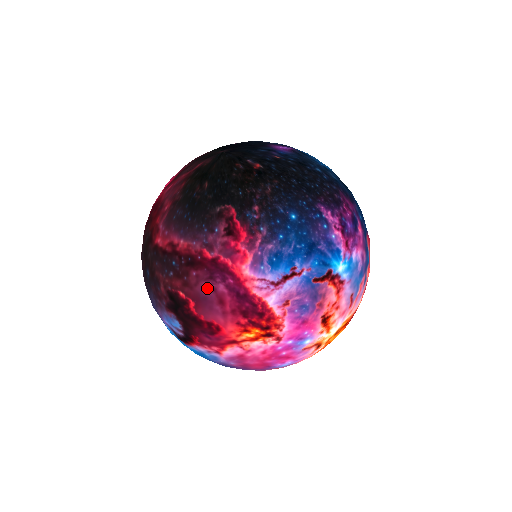
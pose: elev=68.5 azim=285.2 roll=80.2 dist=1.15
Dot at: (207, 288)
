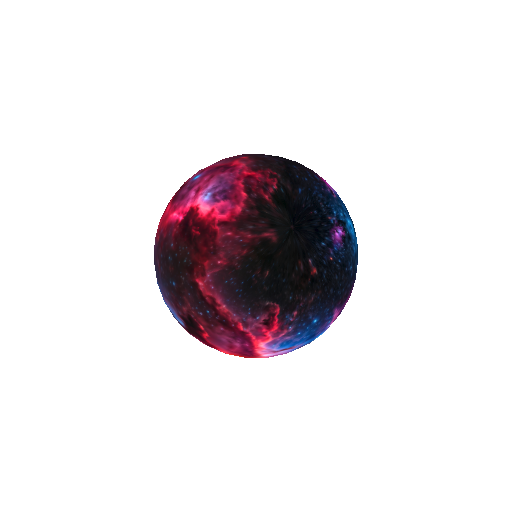
Dot at: (226, 339)
